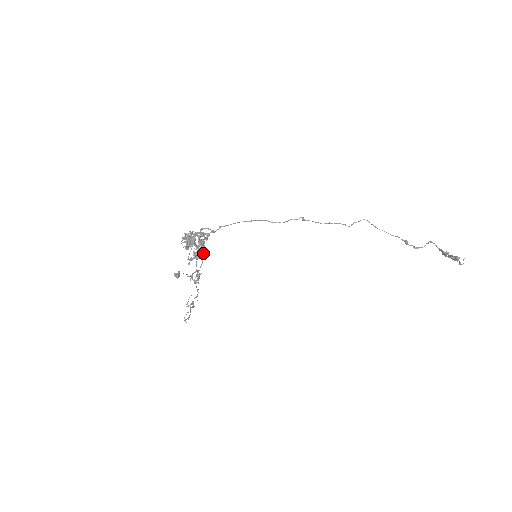
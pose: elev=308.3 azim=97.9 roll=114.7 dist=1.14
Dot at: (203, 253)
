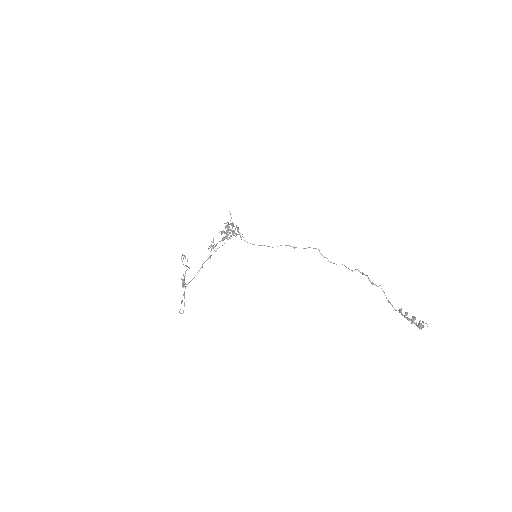
Dot at: occluded
